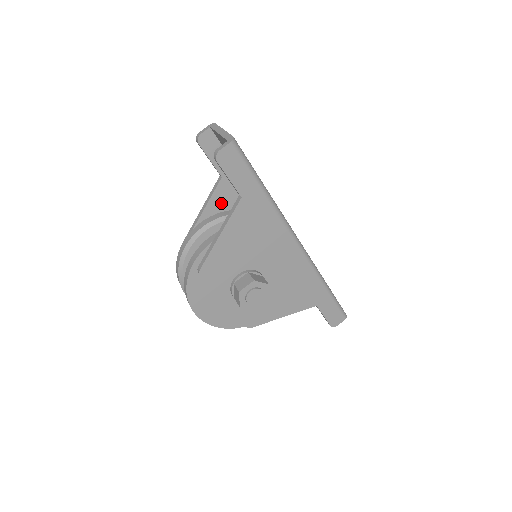
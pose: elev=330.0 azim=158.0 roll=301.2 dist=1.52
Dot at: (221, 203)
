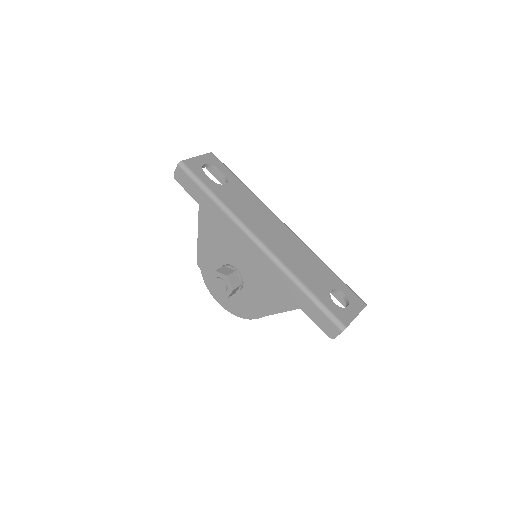
Dot at: occluded
